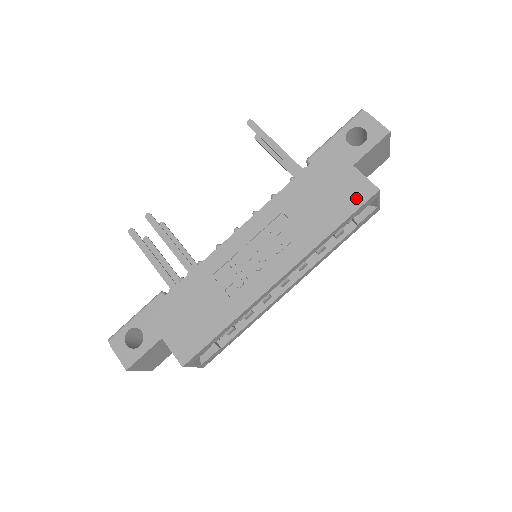
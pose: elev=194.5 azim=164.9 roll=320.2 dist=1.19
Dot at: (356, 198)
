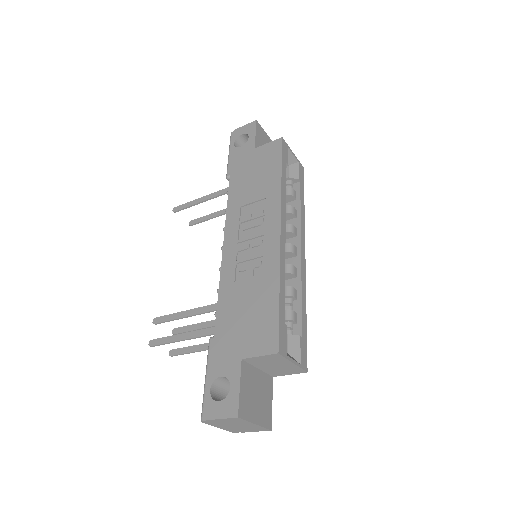
Dot at: (274, 154)
